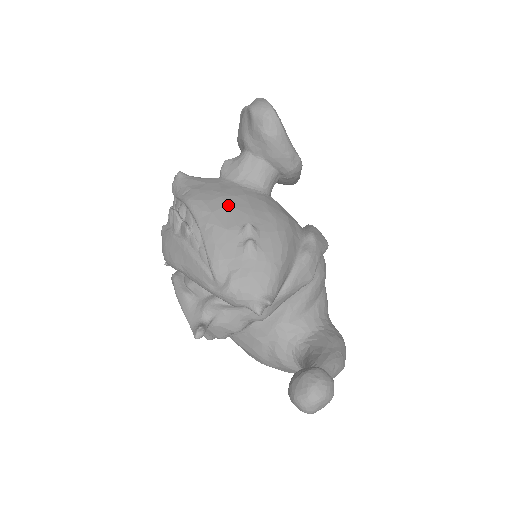
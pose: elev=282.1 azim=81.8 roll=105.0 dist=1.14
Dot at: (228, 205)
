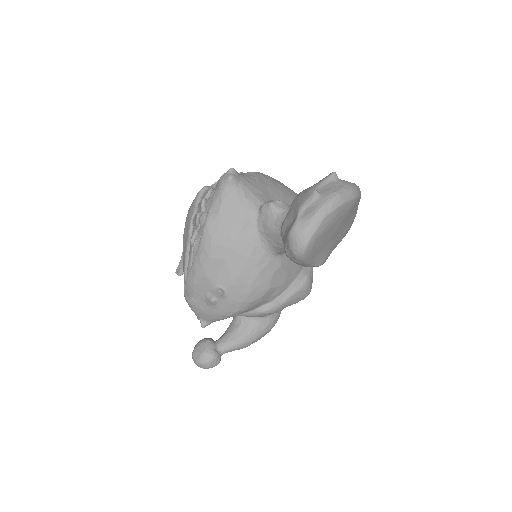
Dot at: (224, 261)
